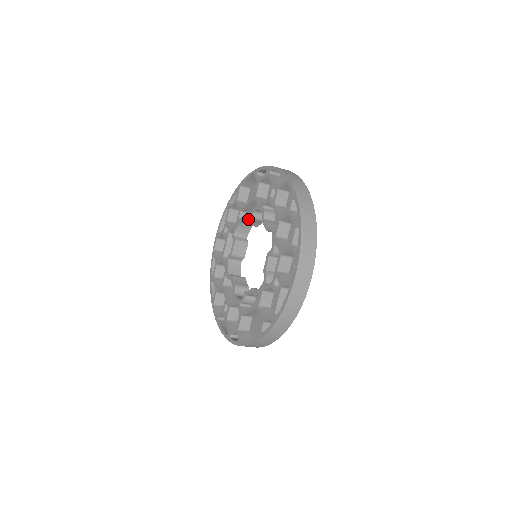
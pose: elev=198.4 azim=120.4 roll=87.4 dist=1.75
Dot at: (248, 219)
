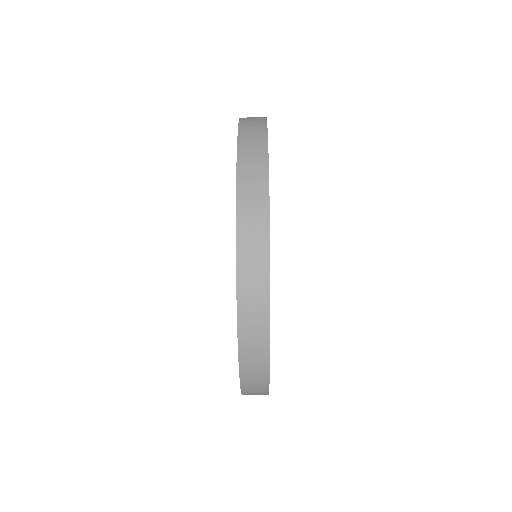
Dot at: occluded
